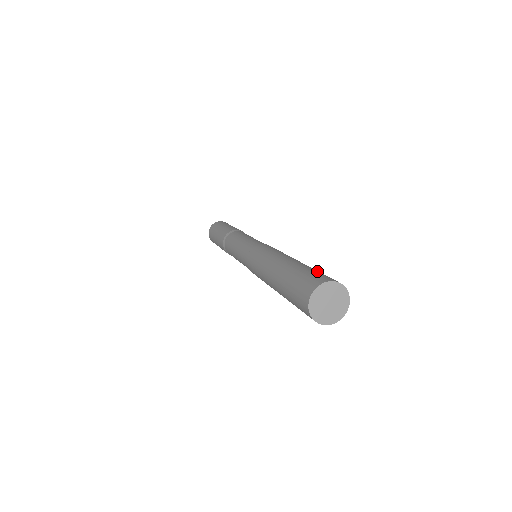
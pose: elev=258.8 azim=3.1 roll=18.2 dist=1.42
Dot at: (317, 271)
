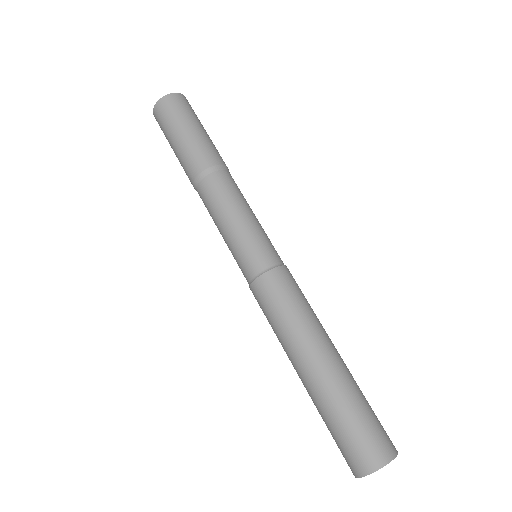
Dot at: (364, 417)
